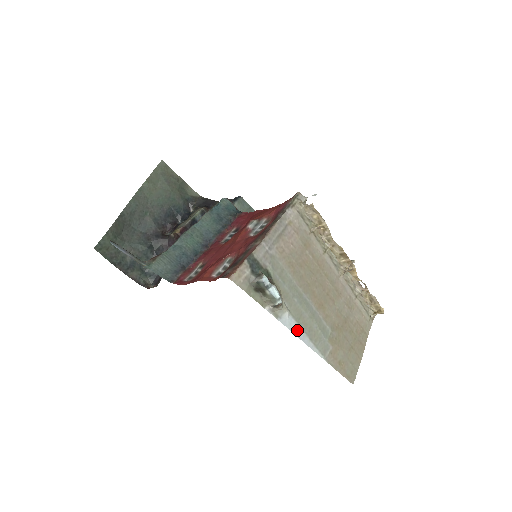
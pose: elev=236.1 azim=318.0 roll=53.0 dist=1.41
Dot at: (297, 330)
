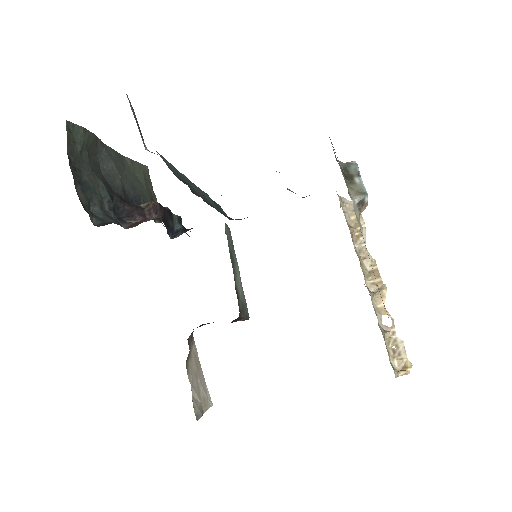
Dot at: occluded
